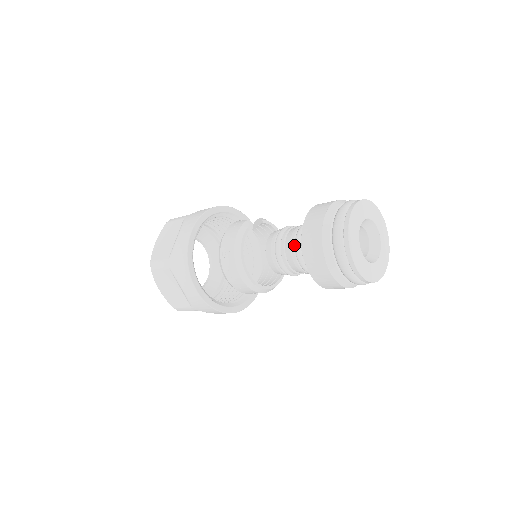
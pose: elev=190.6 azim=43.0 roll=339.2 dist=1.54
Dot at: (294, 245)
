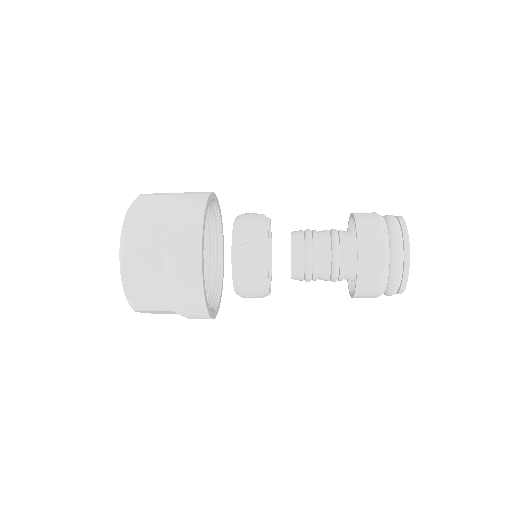
Dot at: (331, 247)
